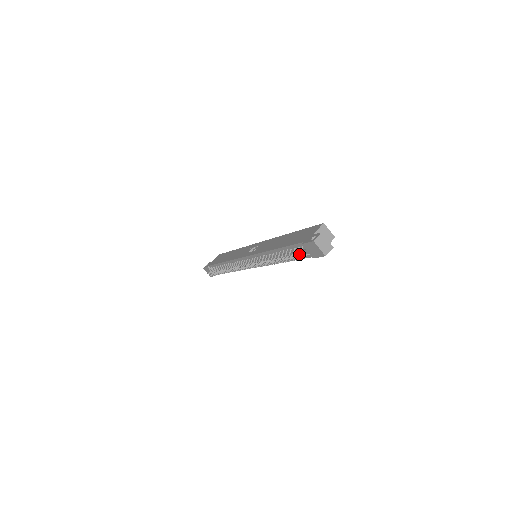
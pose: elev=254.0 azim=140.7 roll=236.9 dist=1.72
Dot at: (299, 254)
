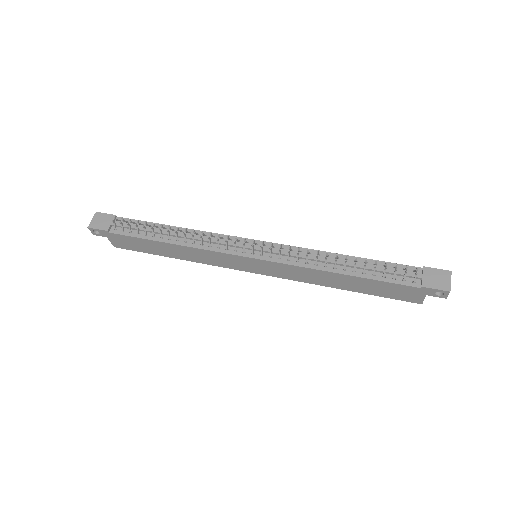
Dot at: occluded
